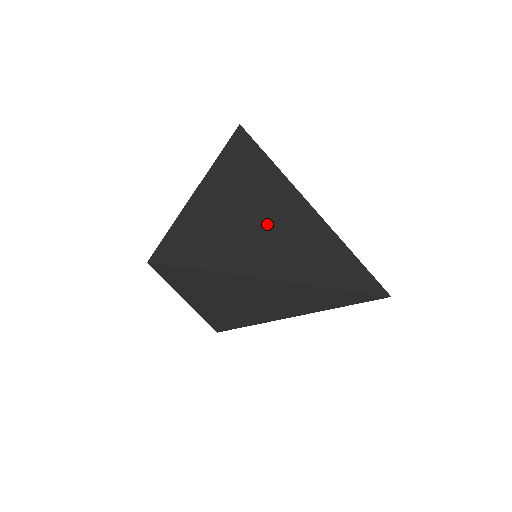
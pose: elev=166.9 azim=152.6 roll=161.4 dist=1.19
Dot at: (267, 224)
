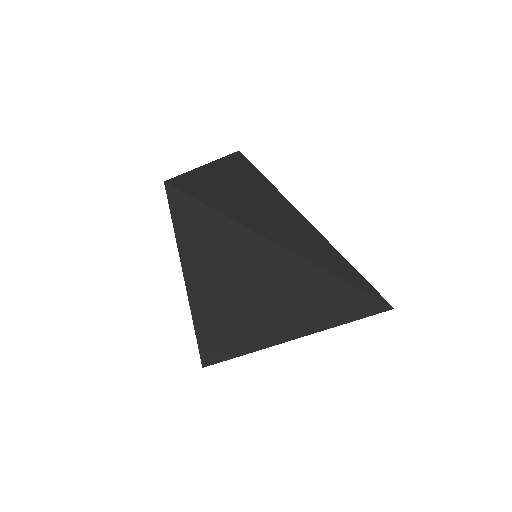
Dot at: (271, 212)
